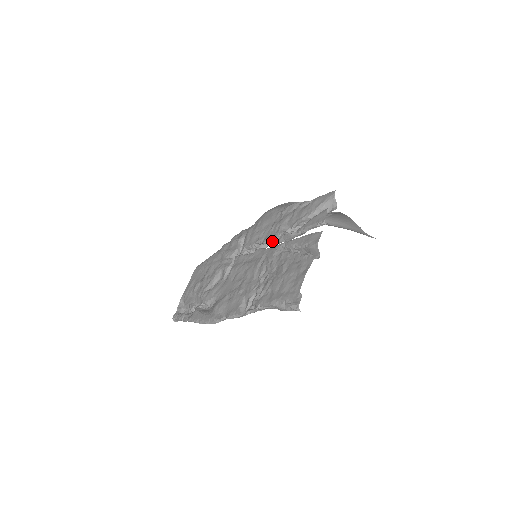
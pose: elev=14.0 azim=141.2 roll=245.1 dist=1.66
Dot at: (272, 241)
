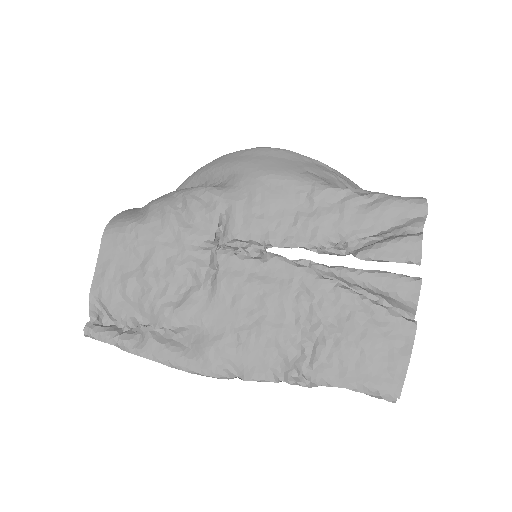
Dot at: occluded
